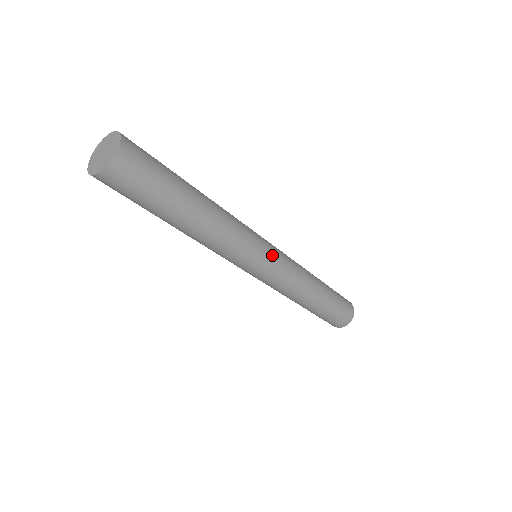
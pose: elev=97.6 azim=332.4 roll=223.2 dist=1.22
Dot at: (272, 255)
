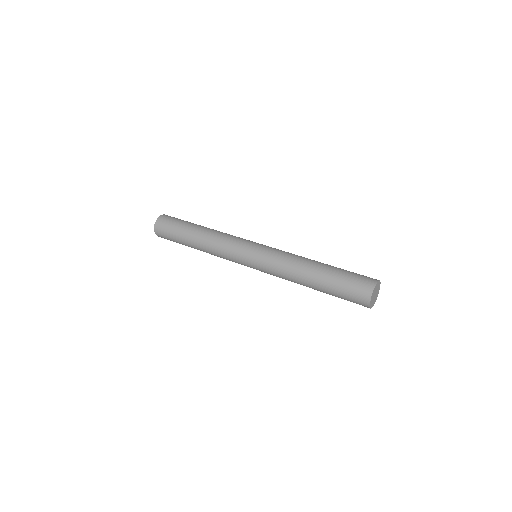
Dot at: (260, 244)
